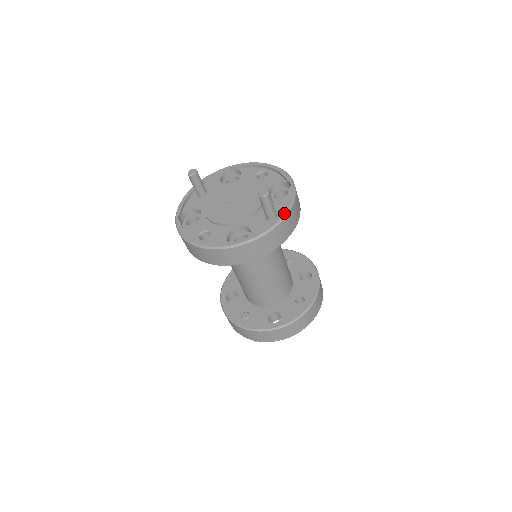
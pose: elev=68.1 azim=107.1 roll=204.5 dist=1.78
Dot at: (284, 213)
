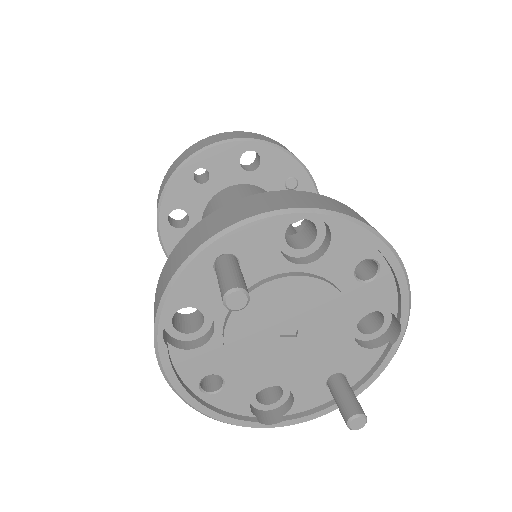
Dot at: (358, 394)
